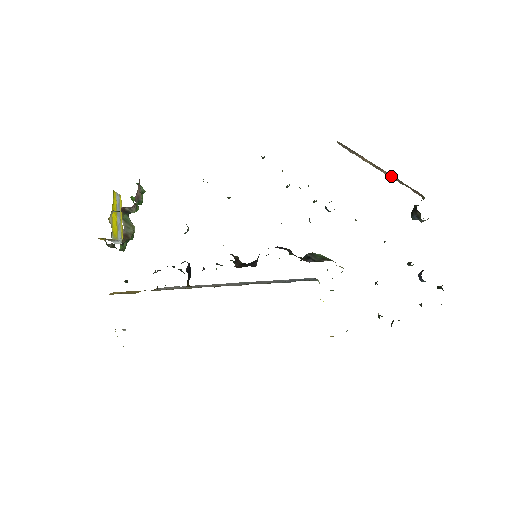
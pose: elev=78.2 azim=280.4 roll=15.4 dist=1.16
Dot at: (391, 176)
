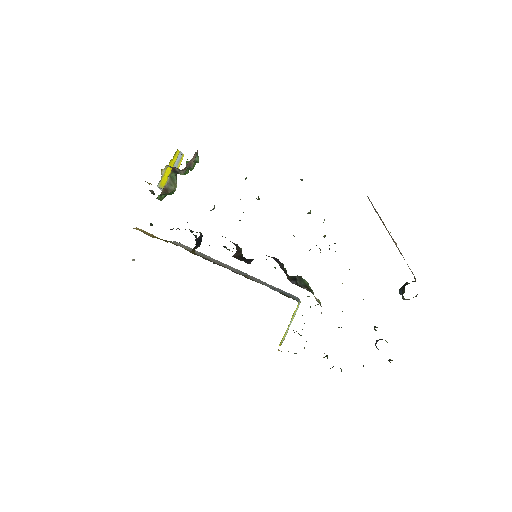
Dot at: (398, 248)
